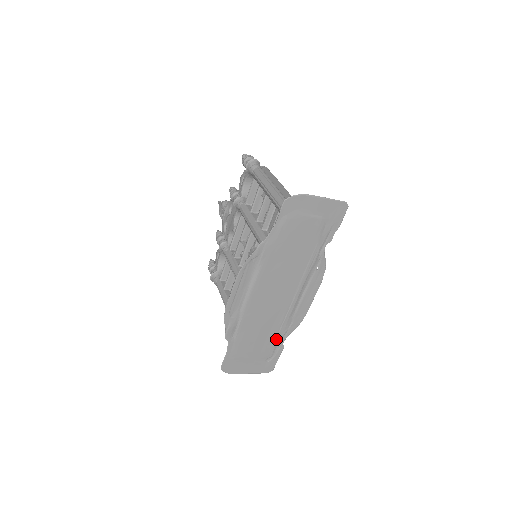
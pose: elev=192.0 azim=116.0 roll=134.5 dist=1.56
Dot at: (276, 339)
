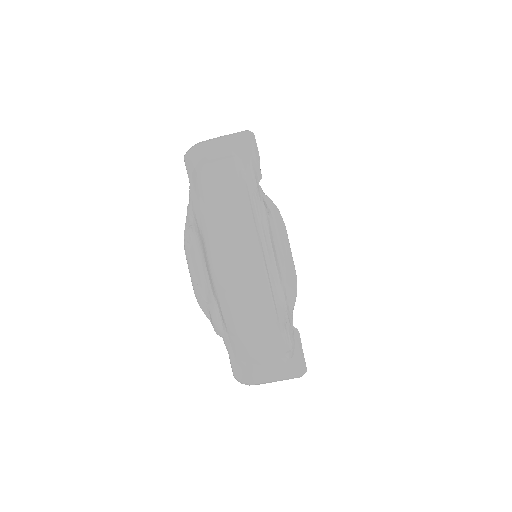
Dot at: (279, 321)
